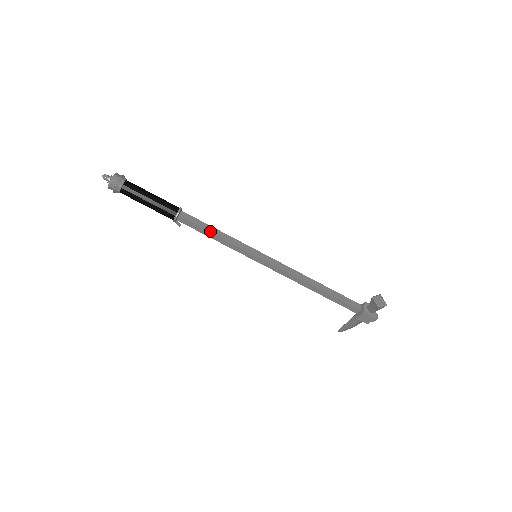
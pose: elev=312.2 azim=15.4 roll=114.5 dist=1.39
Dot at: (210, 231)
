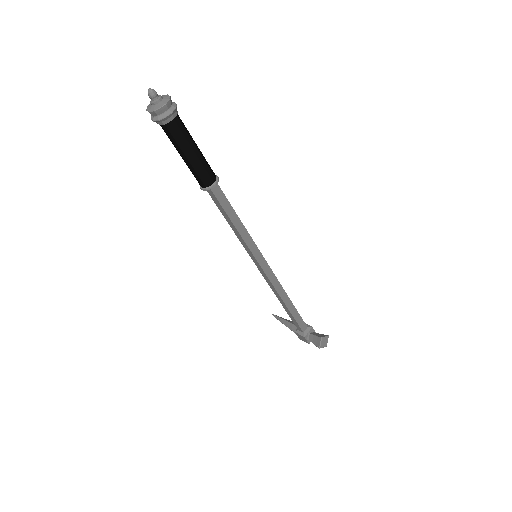
Dot at: (231, 218)
